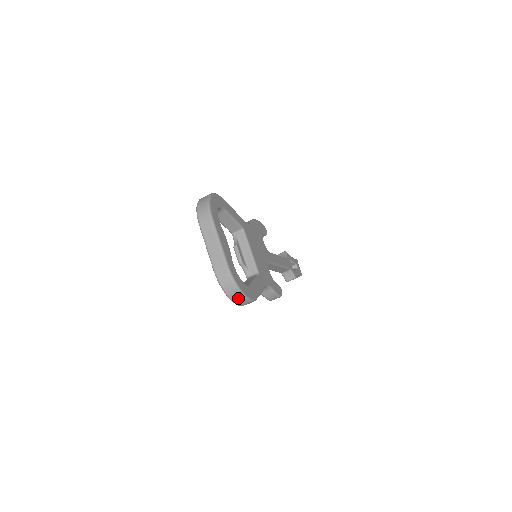
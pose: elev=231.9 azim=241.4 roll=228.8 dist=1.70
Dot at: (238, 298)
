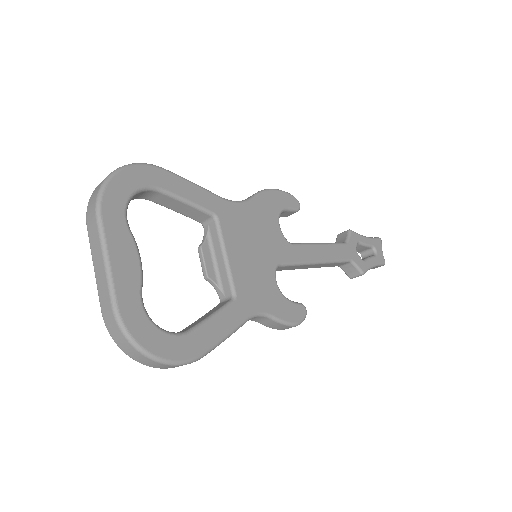
Dot at: (150, 362)
